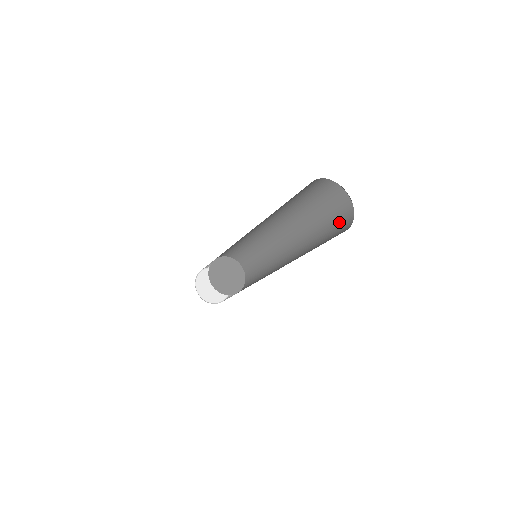
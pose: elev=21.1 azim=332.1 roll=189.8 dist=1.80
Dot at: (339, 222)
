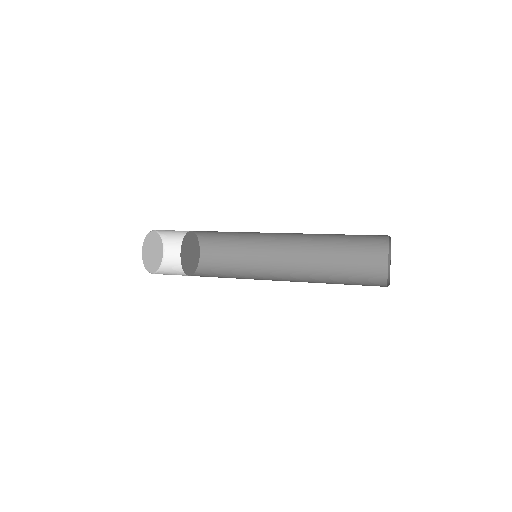
Dot at: (367, 277)
